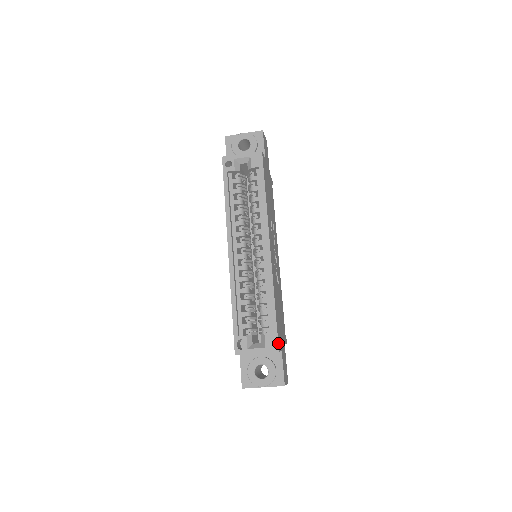
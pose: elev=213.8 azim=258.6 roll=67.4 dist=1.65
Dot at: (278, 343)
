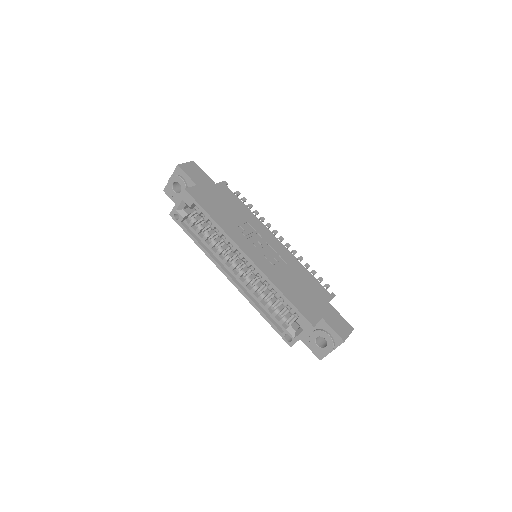
Dot at: (309, 321)
